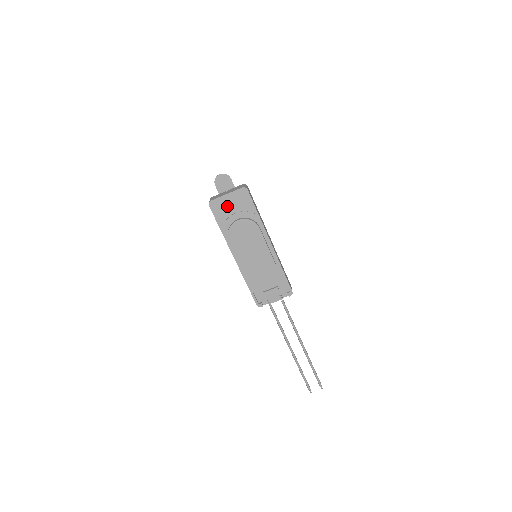
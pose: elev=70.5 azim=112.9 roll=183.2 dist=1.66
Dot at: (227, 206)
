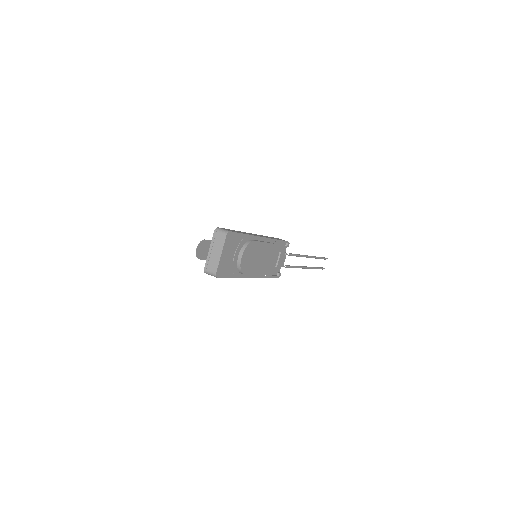
Dot at: (227, 260)
